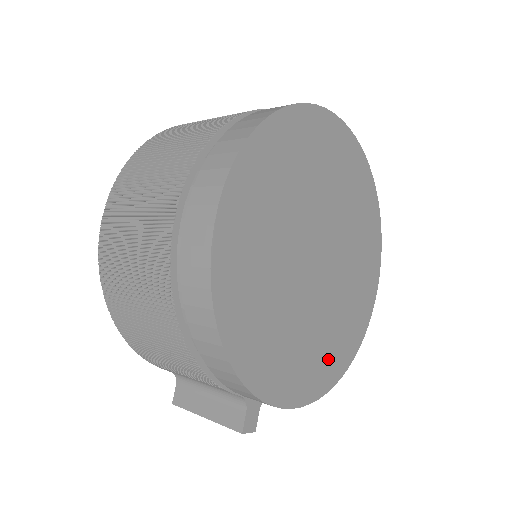
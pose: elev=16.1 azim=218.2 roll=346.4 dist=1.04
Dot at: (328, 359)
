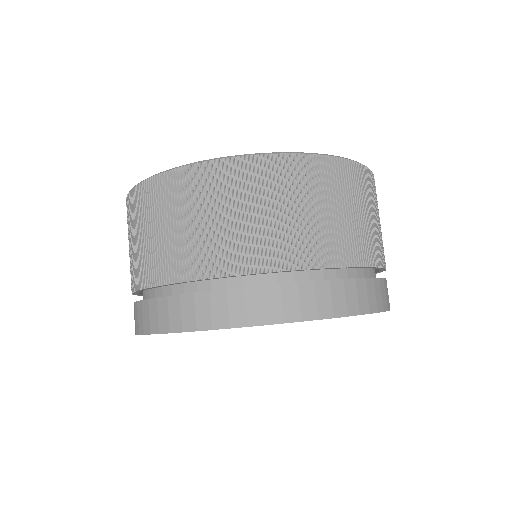
Dot at: occluded
